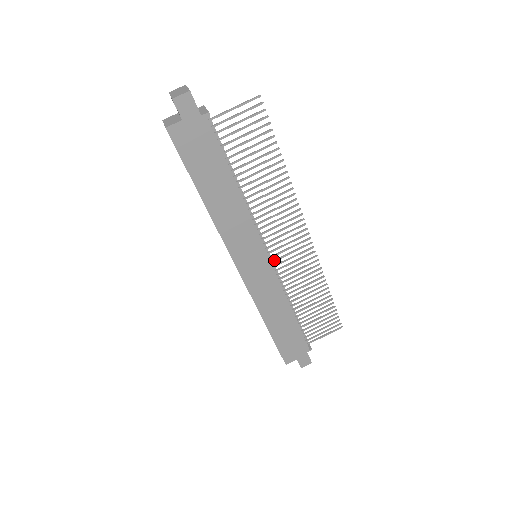
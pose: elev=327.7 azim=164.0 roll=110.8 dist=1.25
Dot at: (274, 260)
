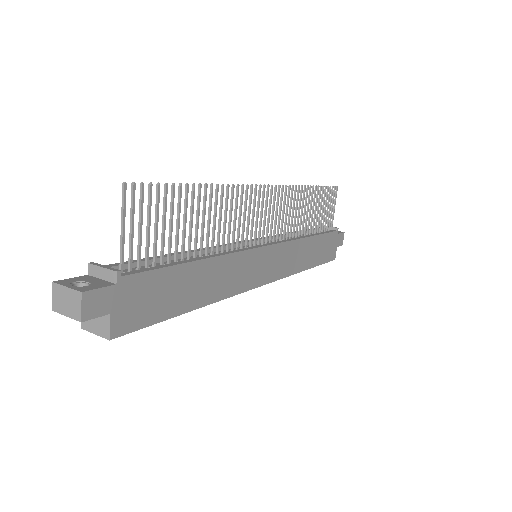
Dot at: (270, 238)
